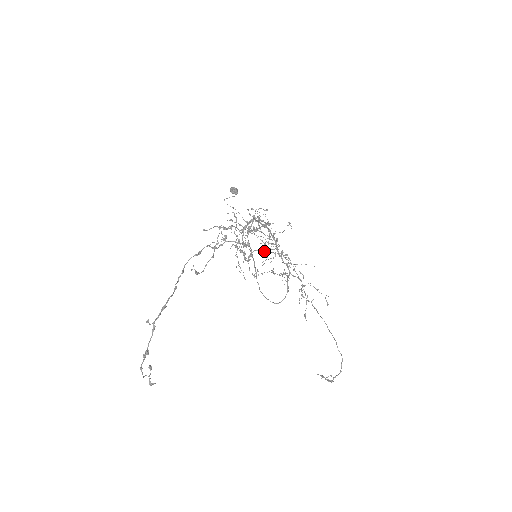
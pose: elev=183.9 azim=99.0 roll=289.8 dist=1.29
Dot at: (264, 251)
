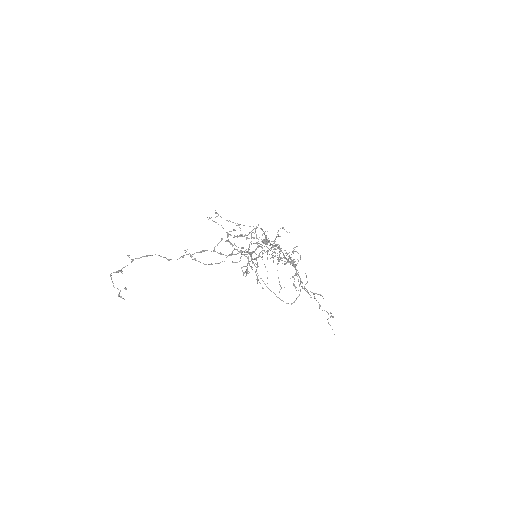
Dot at: (242, 234)
